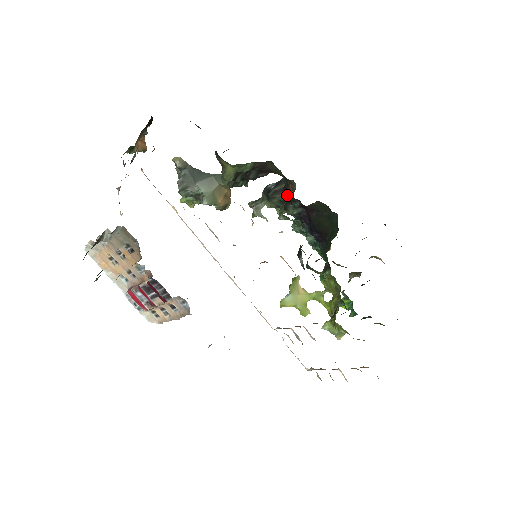
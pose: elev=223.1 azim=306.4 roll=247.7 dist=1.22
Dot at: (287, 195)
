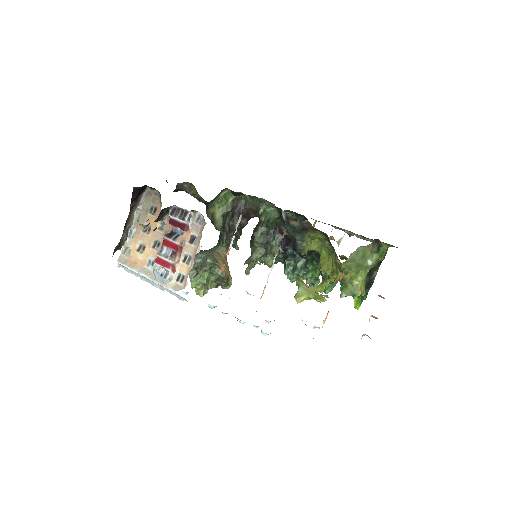
Dot at: occluded
